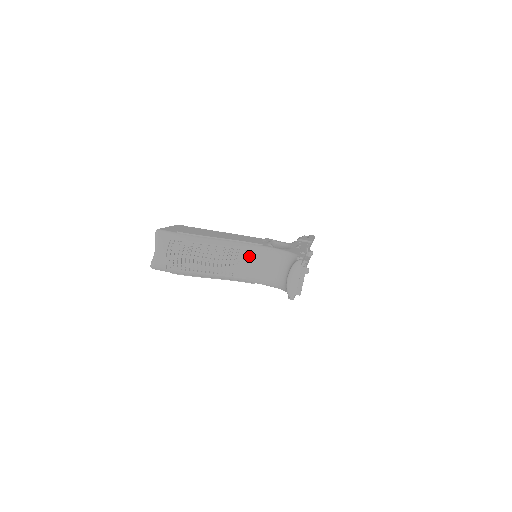
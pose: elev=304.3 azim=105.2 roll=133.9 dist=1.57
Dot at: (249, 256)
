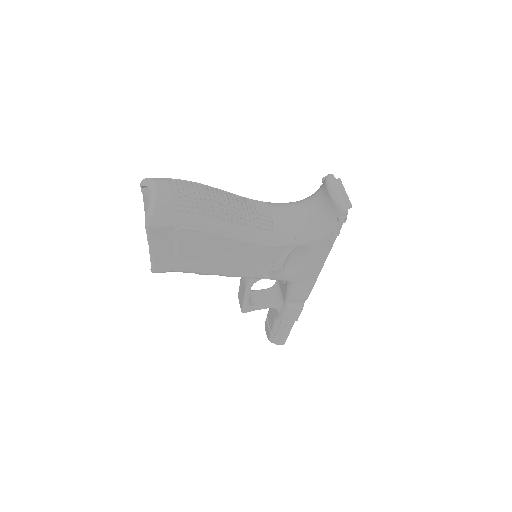
Dot at: (265, 205)
